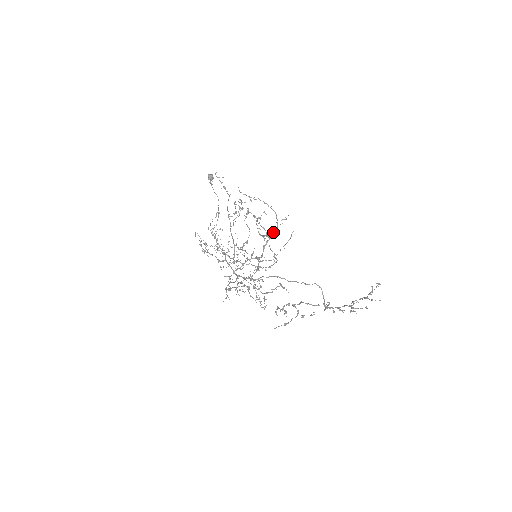
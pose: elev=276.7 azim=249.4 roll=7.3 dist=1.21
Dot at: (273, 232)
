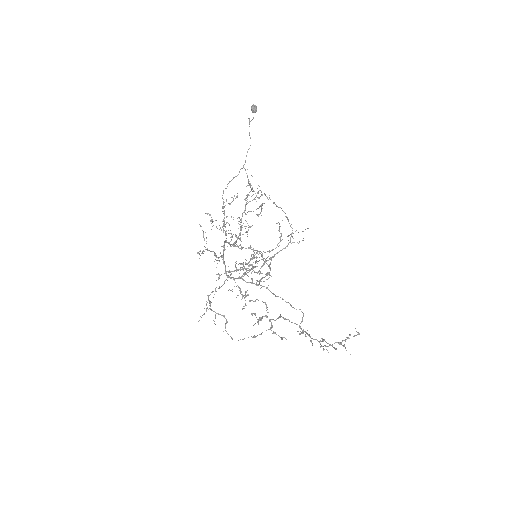
Dot at: (281, 250)
